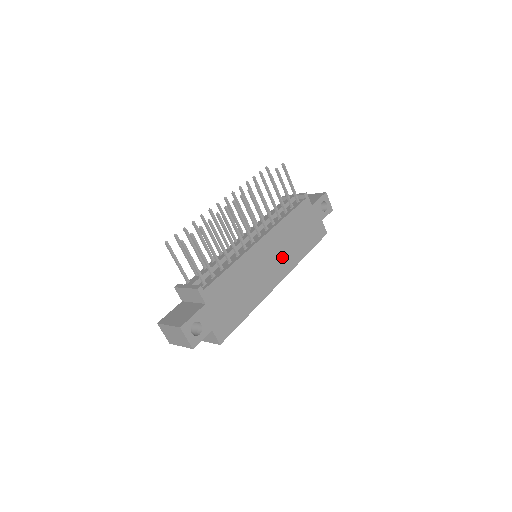
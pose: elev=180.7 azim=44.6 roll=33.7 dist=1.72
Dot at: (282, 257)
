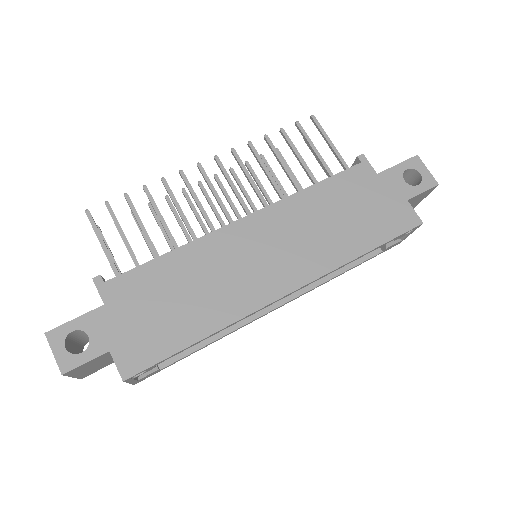
Dot at: (295, 252)
